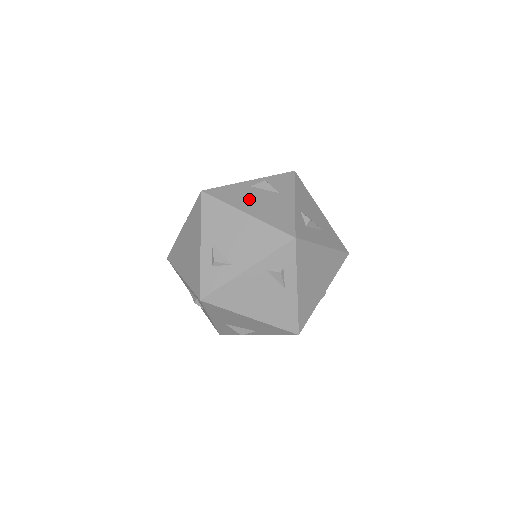
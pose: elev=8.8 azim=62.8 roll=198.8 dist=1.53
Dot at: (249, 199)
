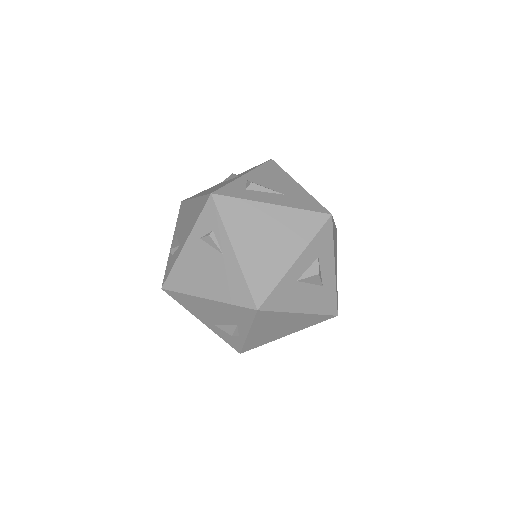
Dot at: occluded
